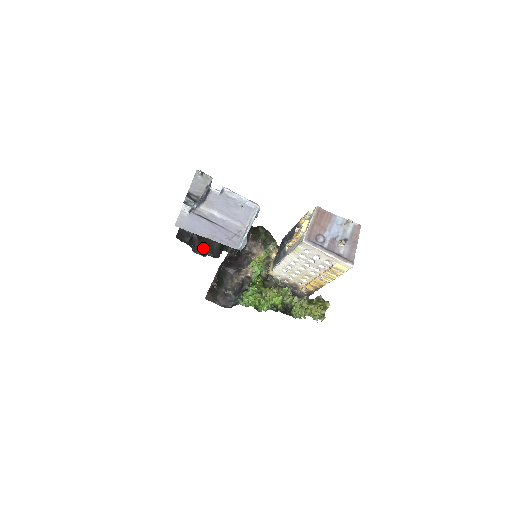
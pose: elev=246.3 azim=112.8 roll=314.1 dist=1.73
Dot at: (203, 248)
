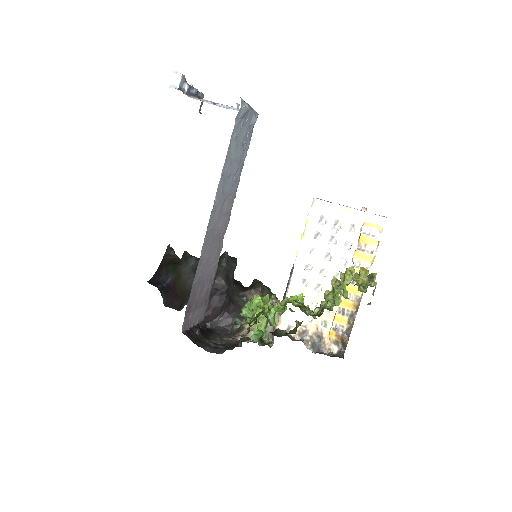
Dot at: (179, 300)
